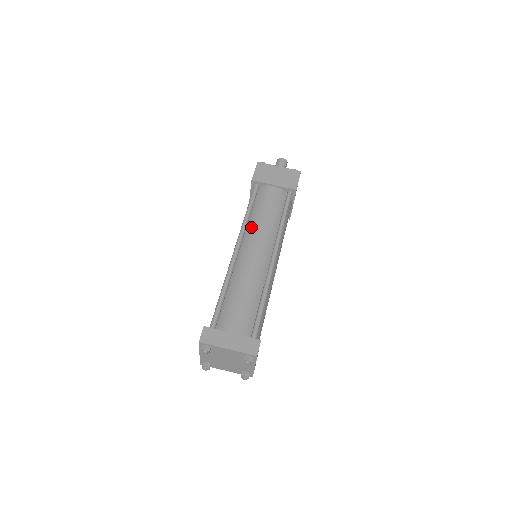
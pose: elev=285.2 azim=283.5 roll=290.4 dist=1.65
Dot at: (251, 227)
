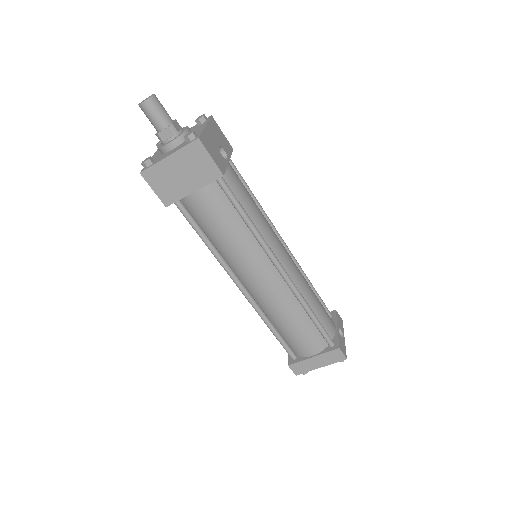
Dot at: (229, 259)
